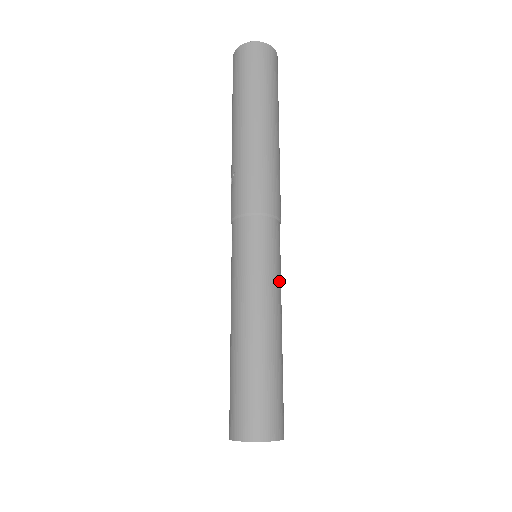
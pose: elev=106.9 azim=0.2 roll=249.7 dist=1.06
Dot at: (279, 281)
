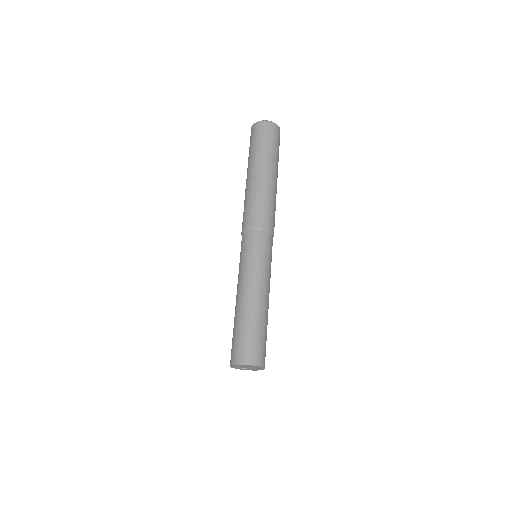
Dot at: (266, 270)
